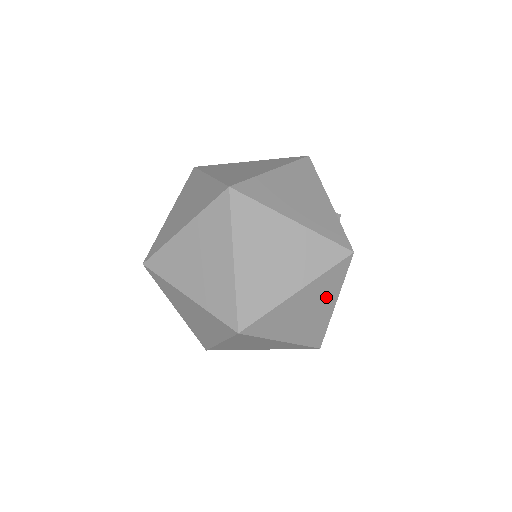
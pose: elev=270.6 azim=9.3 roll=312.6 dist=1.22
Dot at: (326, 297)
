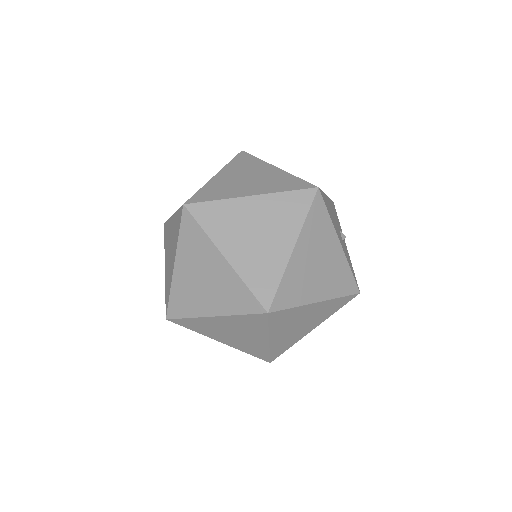
Dot at: (283, 228)
